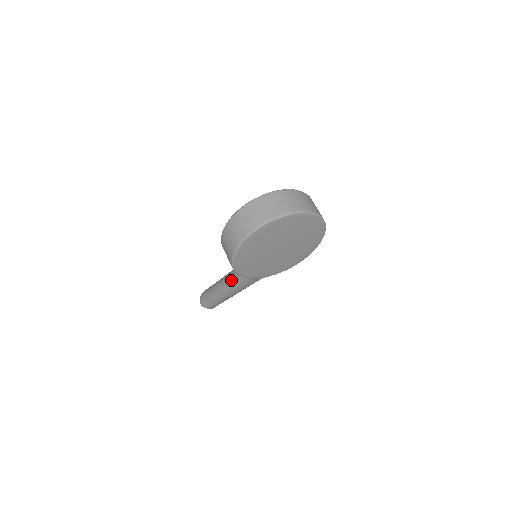
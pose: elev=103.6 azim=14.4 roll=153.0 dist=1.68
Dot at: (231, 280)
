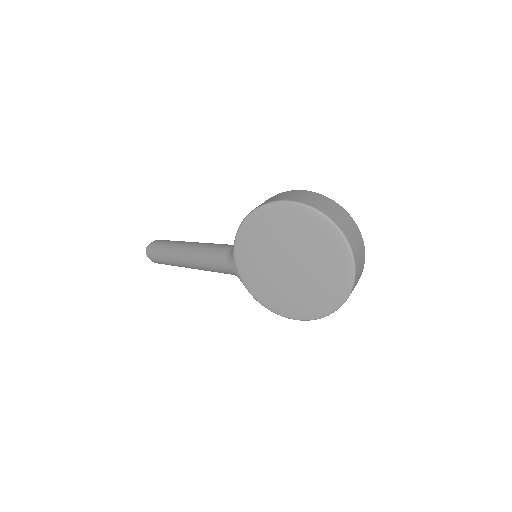
Dot at: (210, 245)
